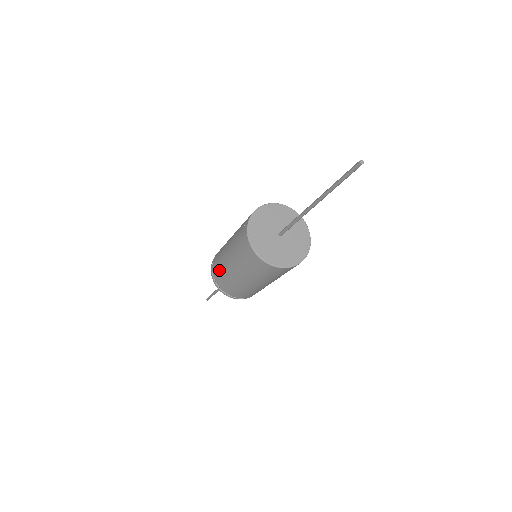
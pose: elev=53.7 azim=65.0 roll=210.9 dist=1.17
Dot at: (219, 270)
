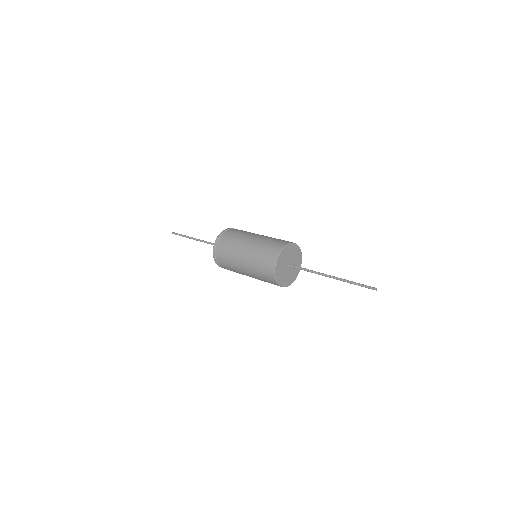
Dot at: (232, 239)
